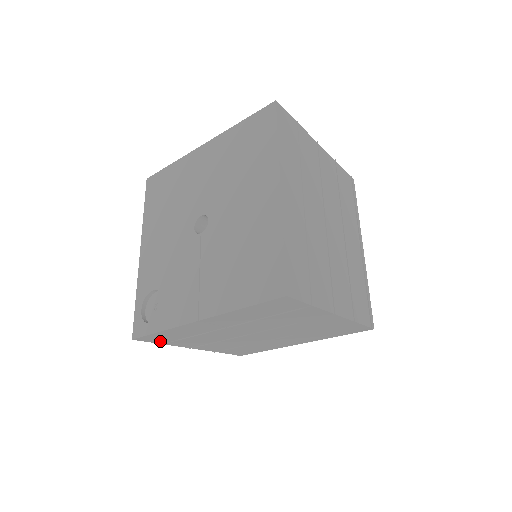
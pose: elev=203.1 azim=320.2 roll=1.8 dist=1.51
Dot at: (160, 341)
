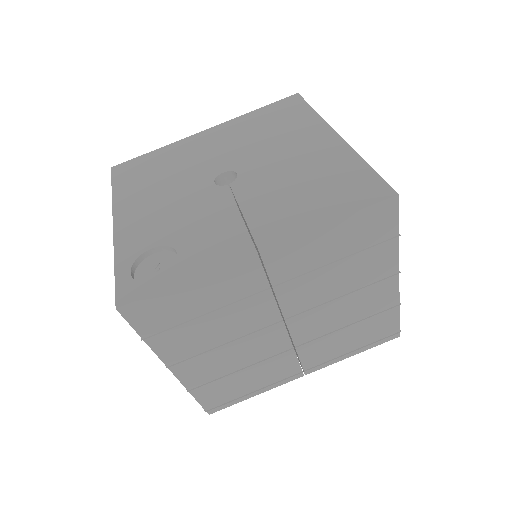
Dot at: (149, 327)
